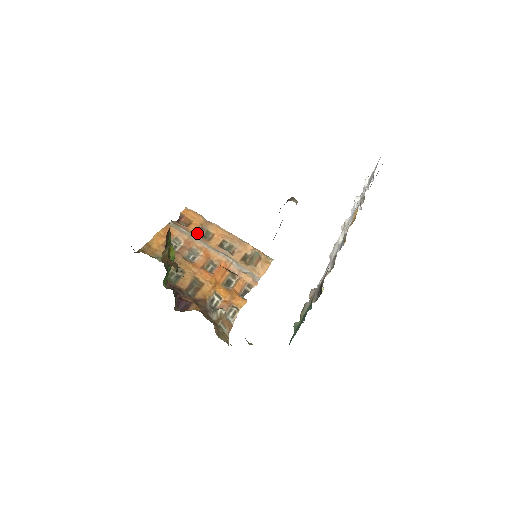
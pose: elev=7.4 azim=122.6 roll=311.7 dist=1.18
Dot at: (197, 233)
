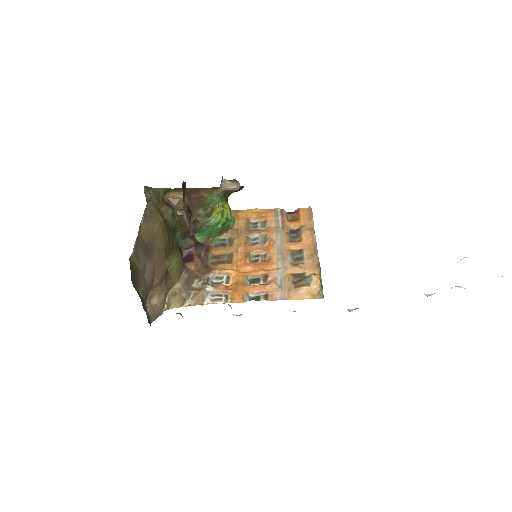
Dot at: (290, 230)
